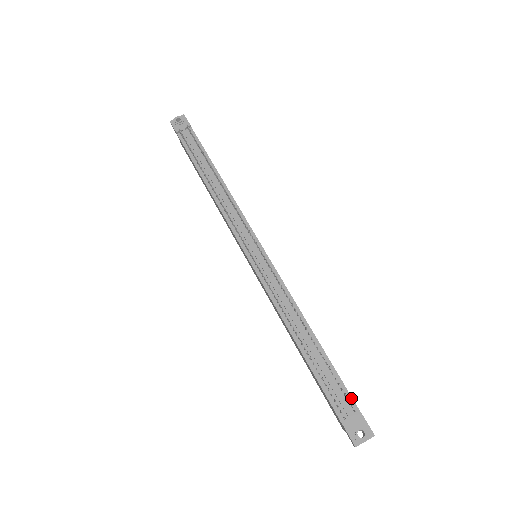
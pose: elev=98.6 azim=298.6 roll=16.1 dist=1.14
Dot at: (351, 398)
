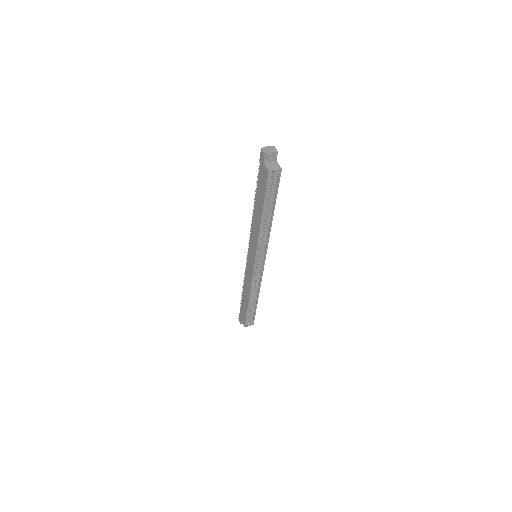
Dot at: occluded
